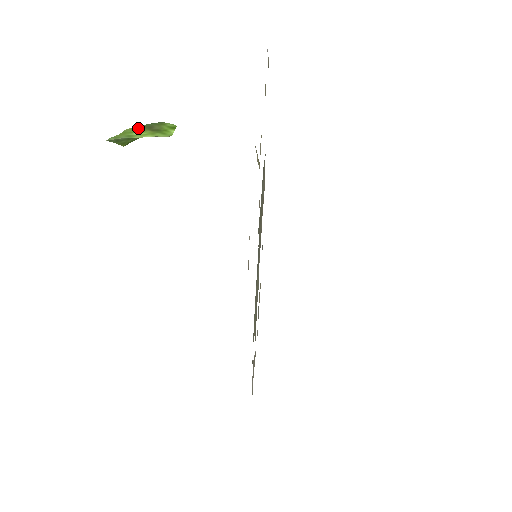
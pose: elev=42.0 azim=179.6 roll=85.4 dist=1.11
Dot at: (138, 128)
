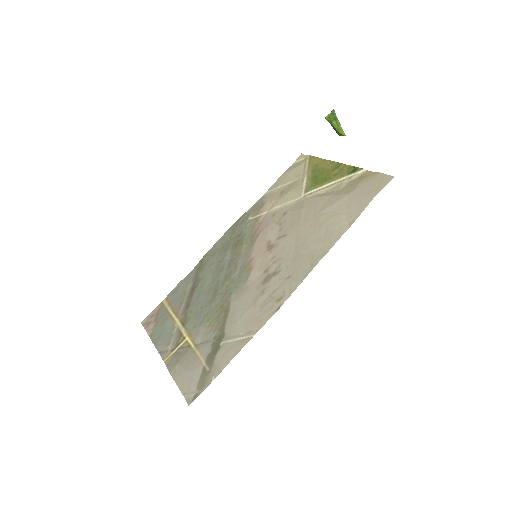
Dot at: occluded
